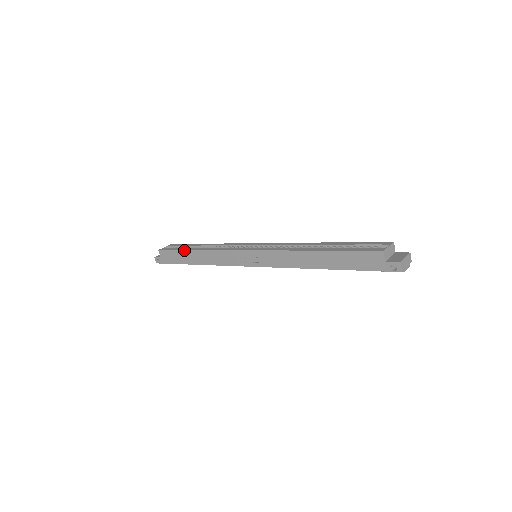
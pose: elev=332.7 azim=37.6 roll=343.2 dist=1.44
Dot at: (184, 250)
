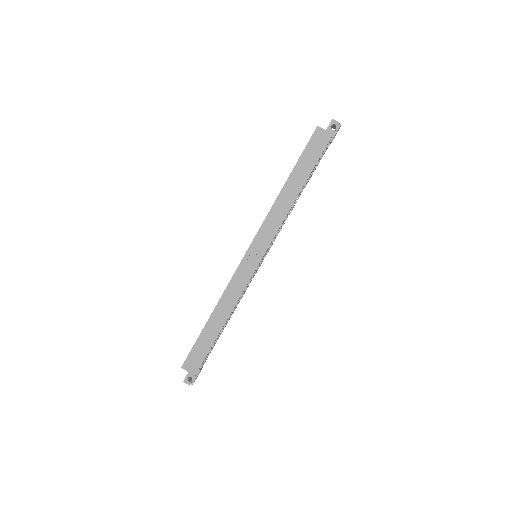
Dot at: (202, 330)
